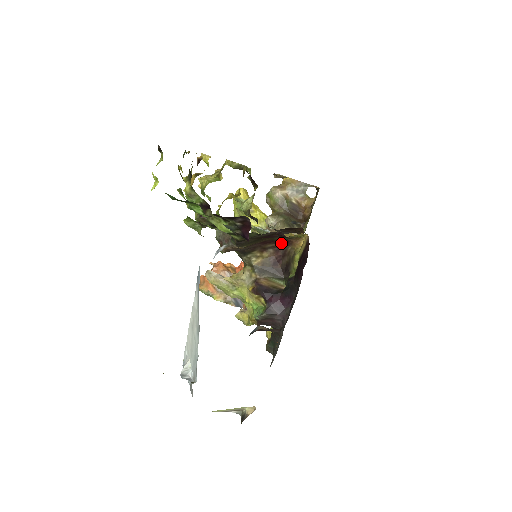
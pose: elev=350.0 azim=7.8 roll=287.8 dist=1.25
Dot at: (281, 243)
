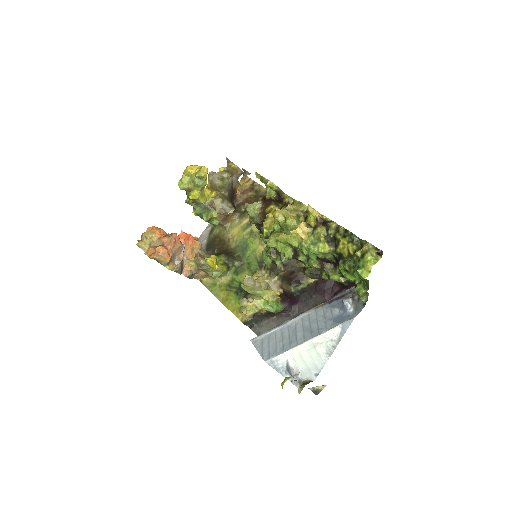
Dot at: occluded
